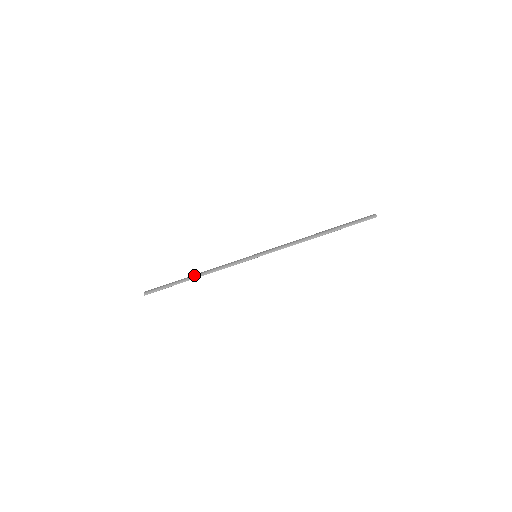
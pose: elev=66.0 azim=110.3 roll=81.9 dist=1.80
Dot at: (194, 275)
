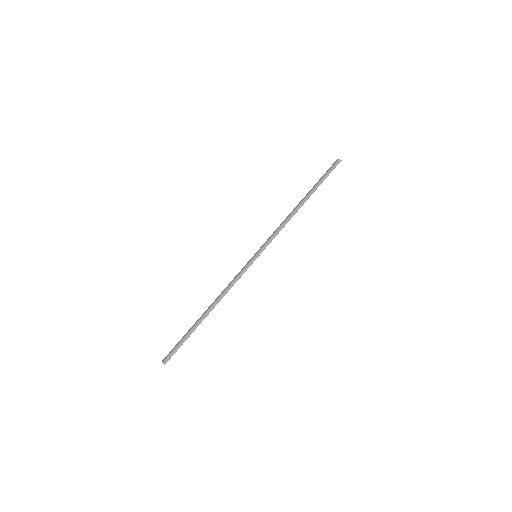
Dot at: (206, 311)
